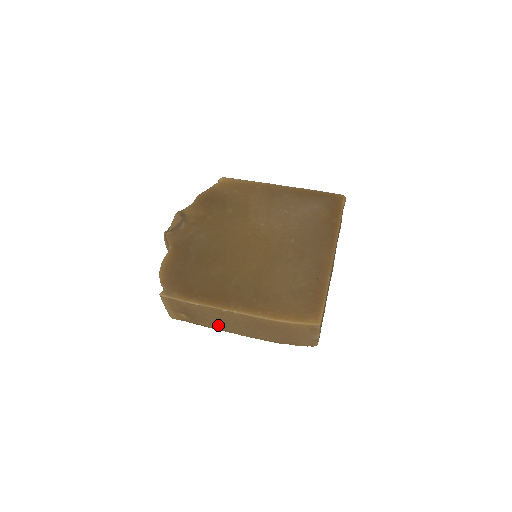
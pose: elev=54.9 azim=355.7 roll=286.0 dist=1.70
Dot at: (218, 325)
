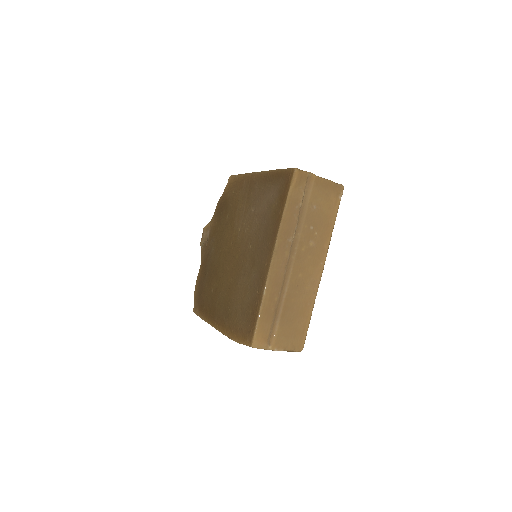
Dot at: occluded
